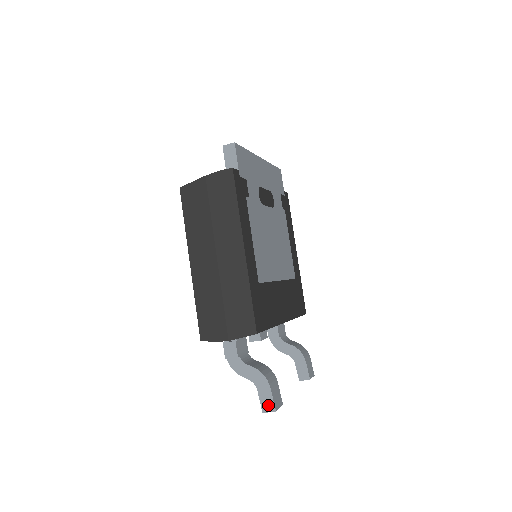
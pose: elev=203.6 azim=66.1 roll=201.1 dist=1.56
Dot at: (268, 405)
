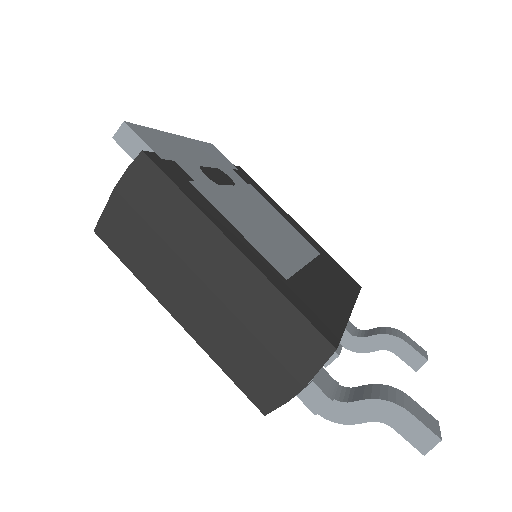
Dot at: (424, 439)
